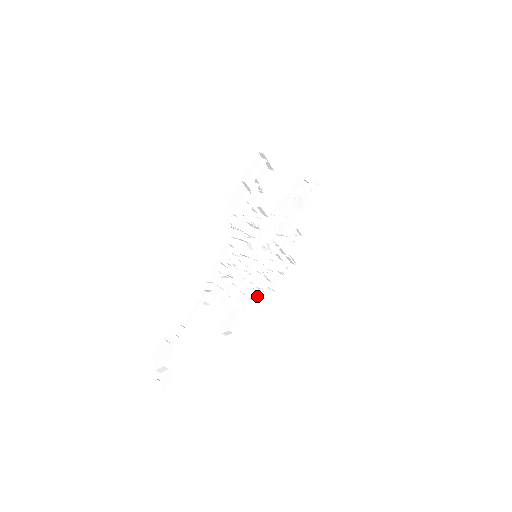
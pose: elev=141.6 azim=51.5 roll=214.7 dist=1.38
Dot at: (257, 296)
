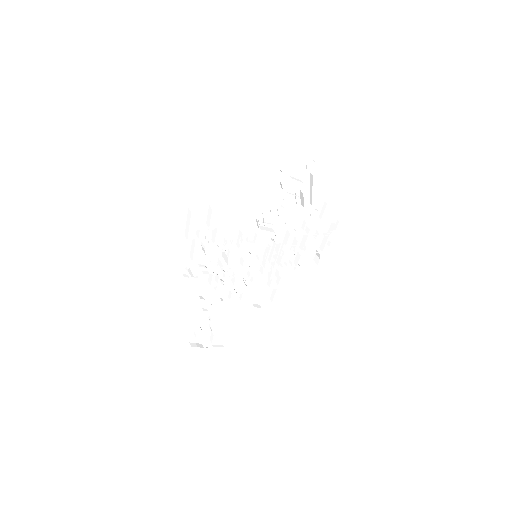
Dot at: (286, 272)
